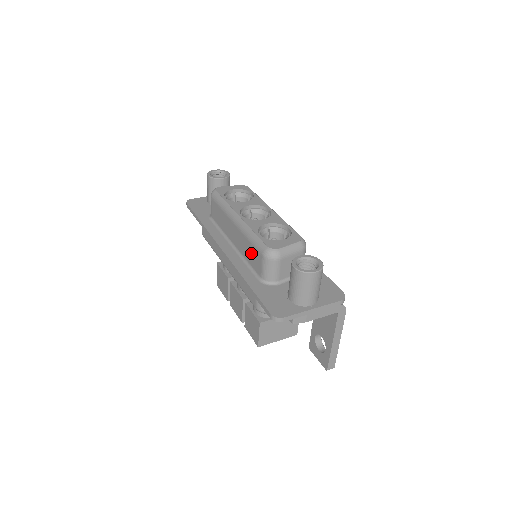
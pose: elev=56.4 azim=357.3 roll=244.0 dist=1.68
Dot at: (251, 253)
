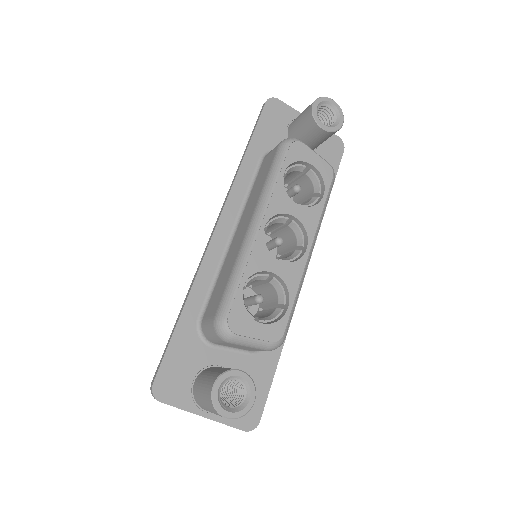
Dot at: (221, 286)
